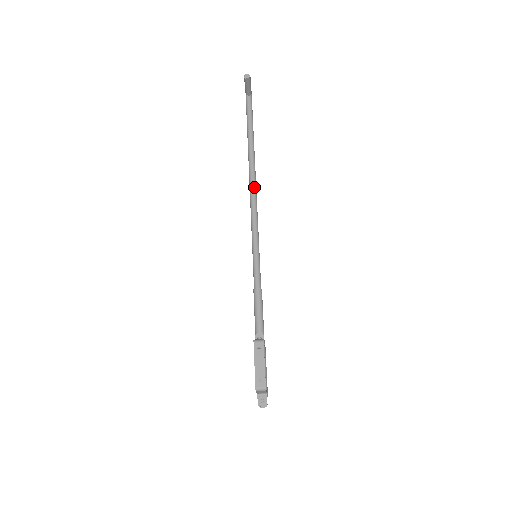
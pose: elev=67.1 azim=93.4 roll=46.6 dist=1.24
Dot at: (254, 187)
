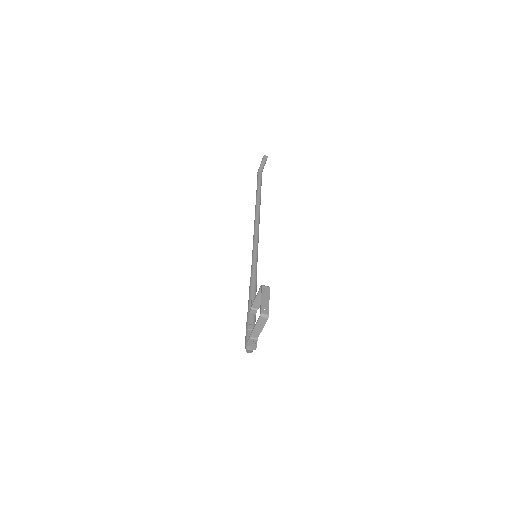
Dot at: (259, 218)
